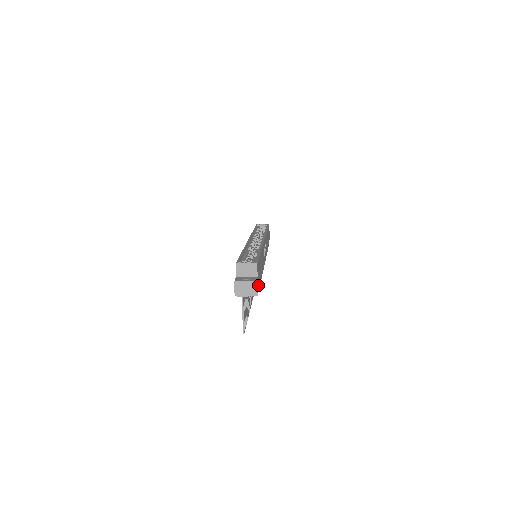
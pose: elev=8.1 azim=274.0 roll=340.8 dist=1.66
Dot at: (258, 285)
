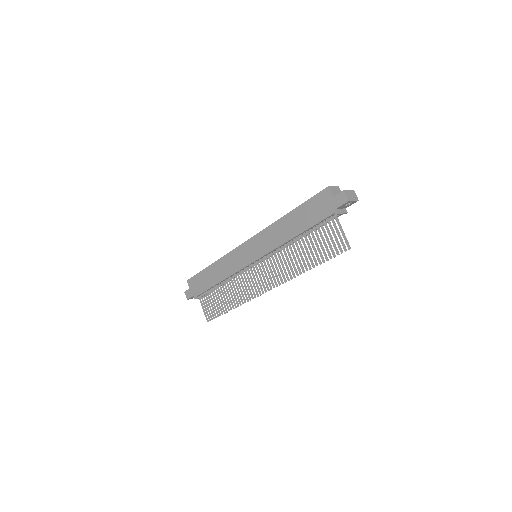
Dot at: occluded
